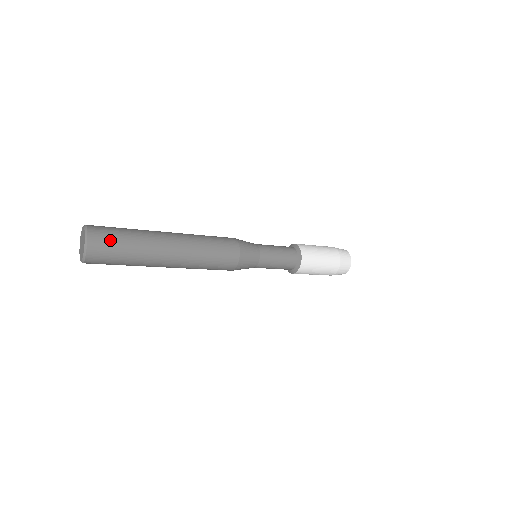
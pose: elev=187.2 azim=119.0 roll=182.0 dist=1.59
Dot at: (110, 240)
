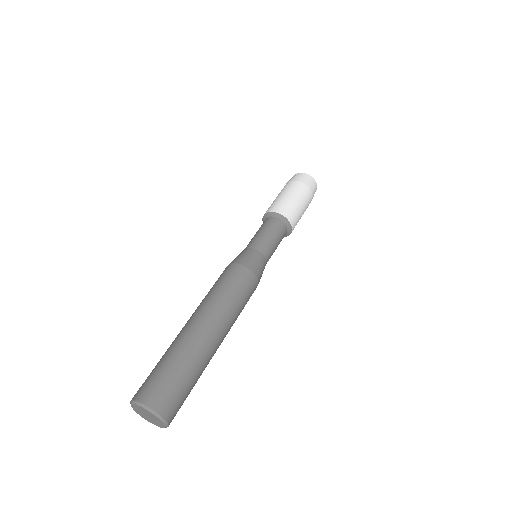
Dot at: occluded
